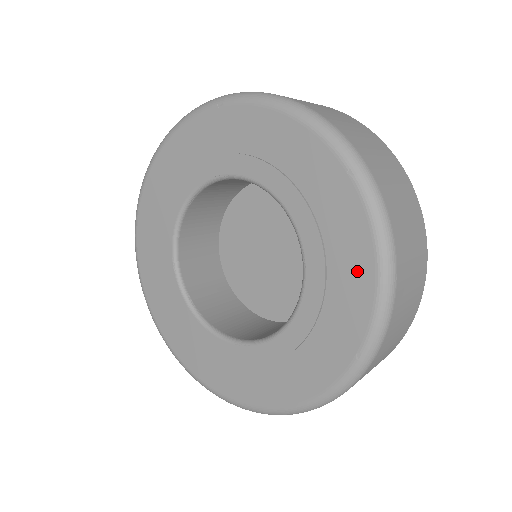
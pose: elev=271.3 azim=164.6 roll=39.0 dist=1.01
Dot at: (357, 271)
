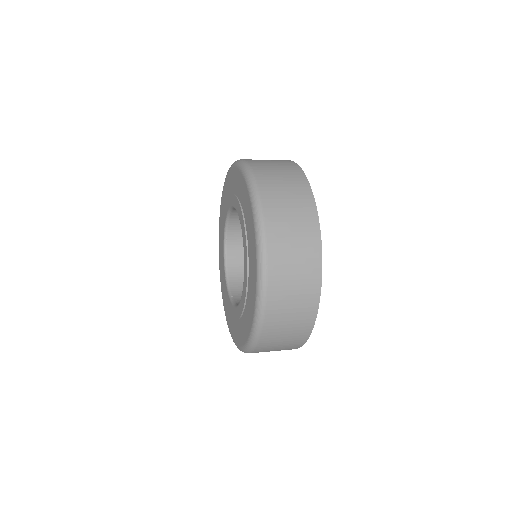
Dot at: (244, 333)
